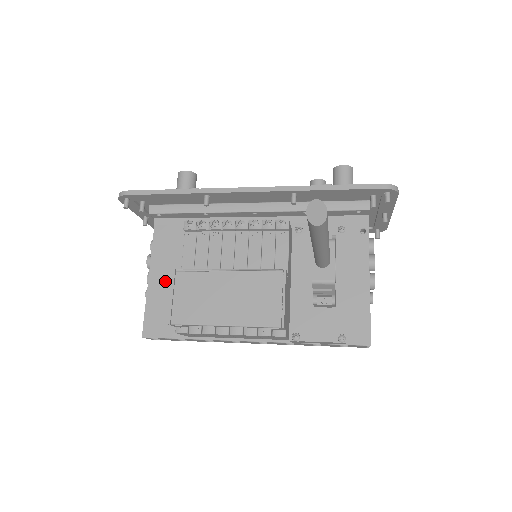
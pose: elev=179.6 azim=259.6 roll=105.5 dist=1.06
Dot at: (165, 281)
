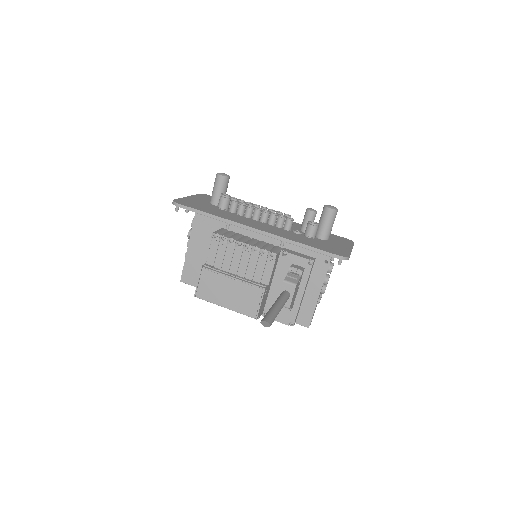
Dot at: (198, 253)
